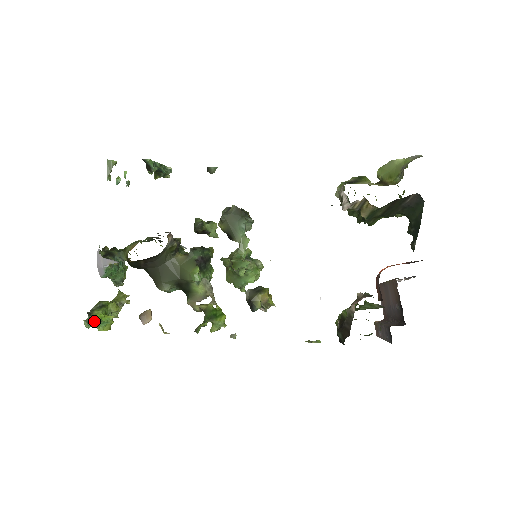
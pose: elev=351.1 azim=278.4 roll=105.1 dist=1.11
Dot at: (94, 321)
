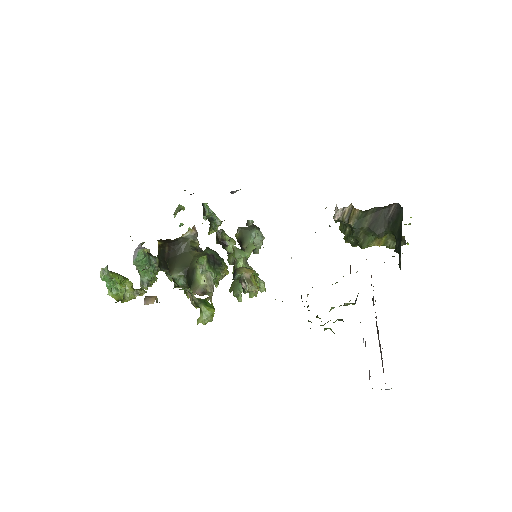
Dot at: (109, 275)
